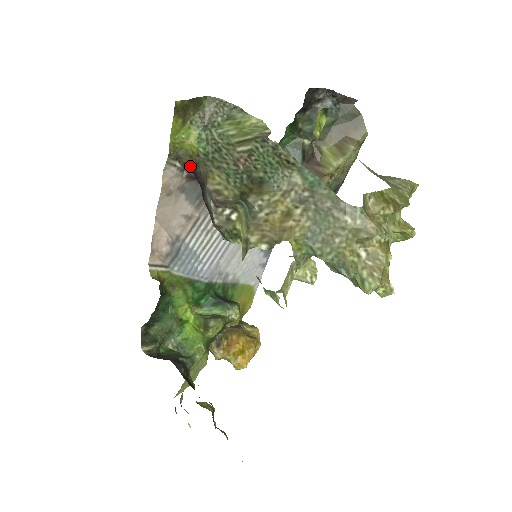
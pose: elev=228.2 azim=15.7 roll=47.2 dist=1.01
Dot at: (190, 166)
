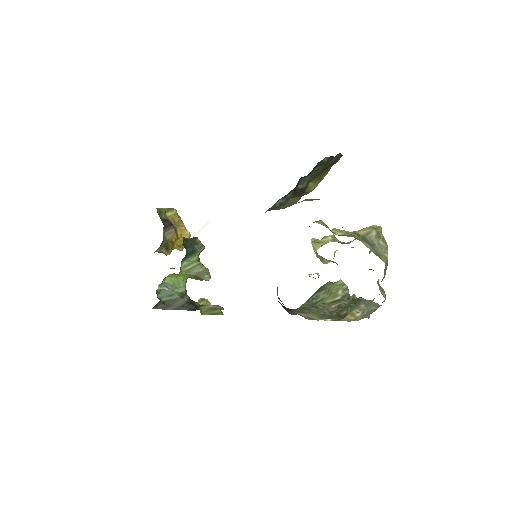
Dot at: occluded
